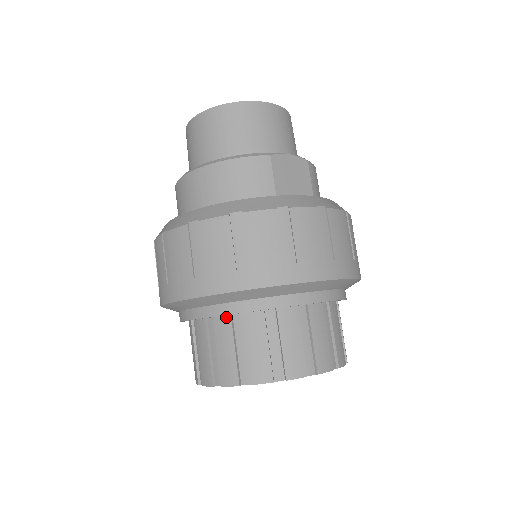
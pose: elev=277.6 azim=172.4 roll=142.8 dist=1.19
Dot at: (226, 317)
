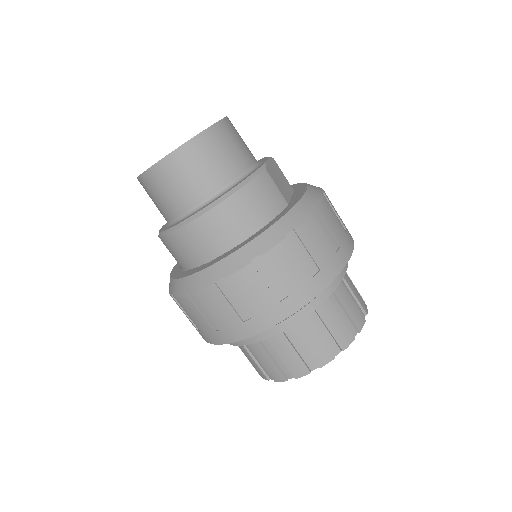
Dot at: occluded
